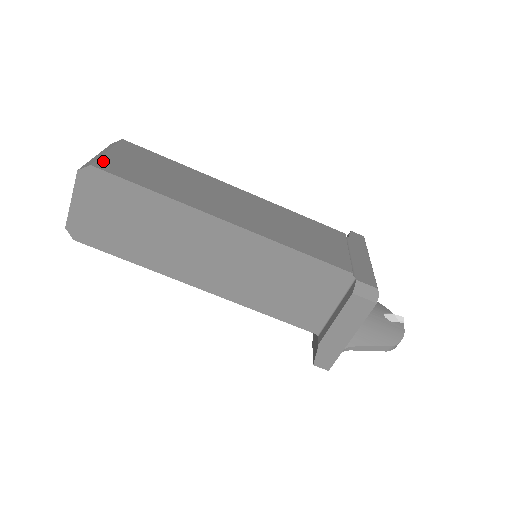
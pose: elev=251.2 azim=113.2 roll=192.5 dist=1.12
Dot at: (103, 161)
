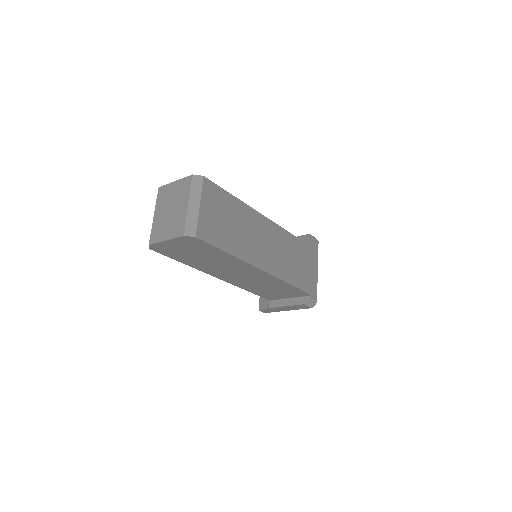
Dot at: (200, 226)
